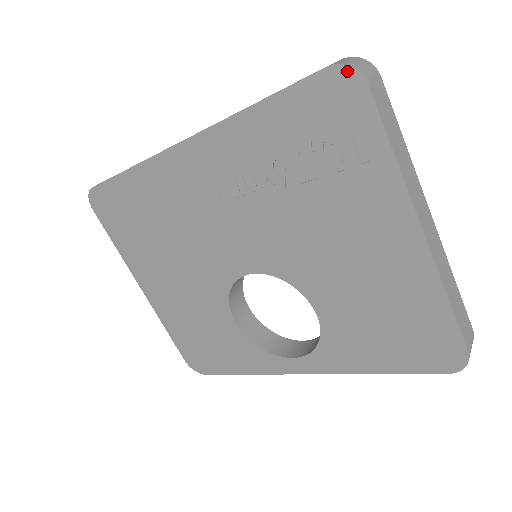
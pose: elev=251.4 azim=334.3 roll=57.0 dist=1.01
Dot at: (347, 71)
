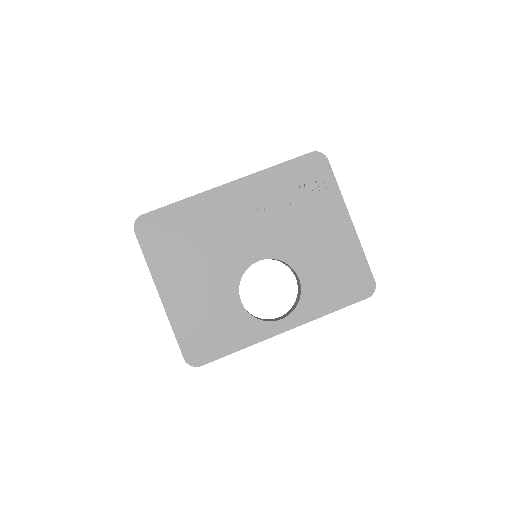
Dot at: (320, 154)
